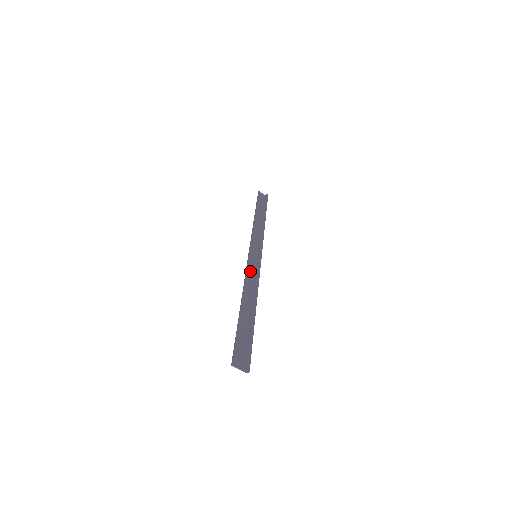
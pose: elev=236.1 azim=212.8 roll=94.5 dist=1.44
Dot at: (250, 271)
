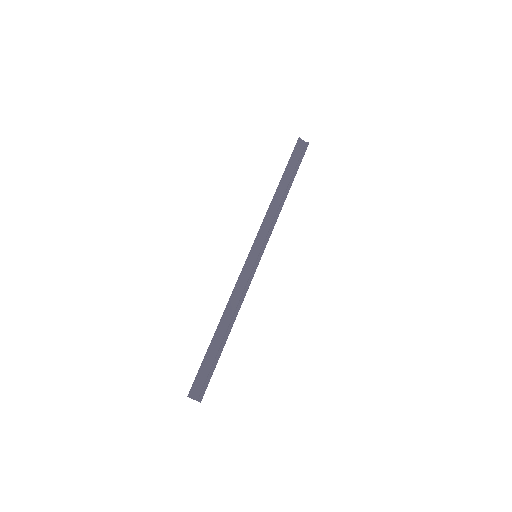
Dot at: (241, 281)
